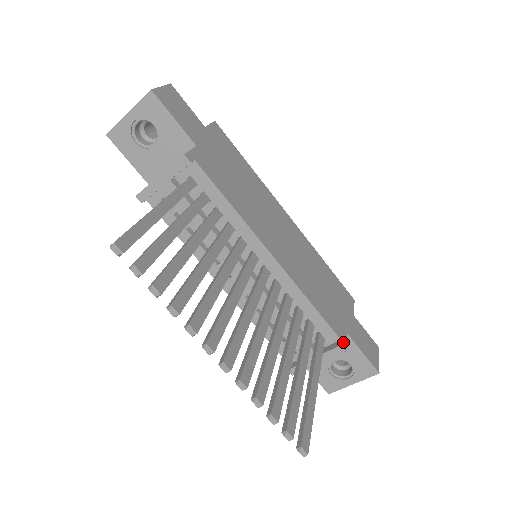
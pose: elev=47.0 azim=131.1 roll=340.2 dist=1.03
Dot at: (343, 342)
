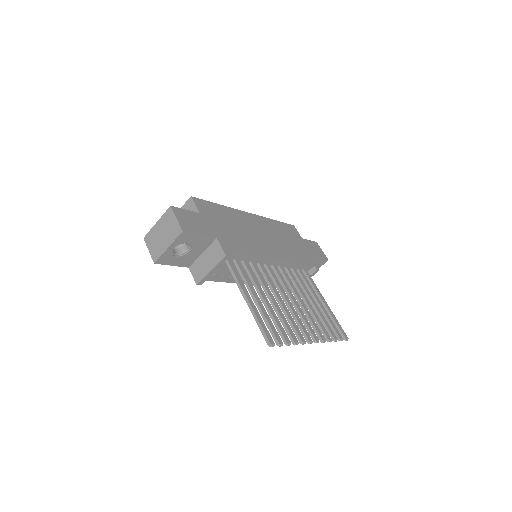
Dot at: (315, 266)
